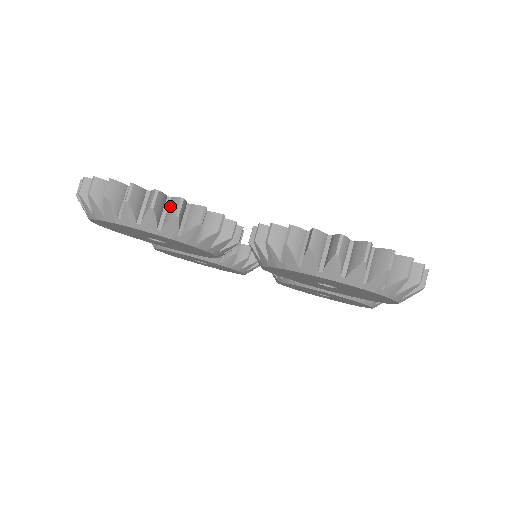
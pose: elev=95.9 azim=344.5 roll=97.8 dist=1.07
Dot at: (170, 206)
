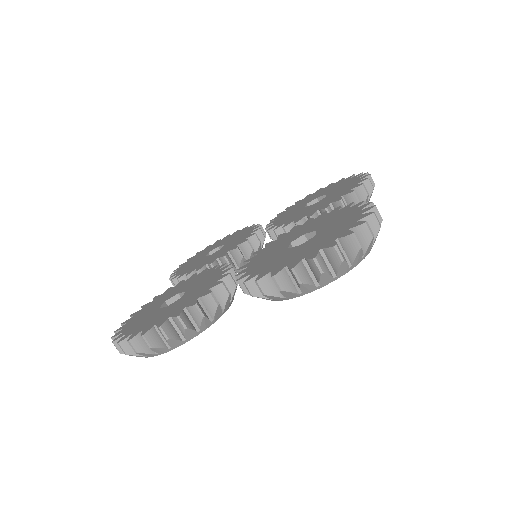
Dot at: (176, 324)
